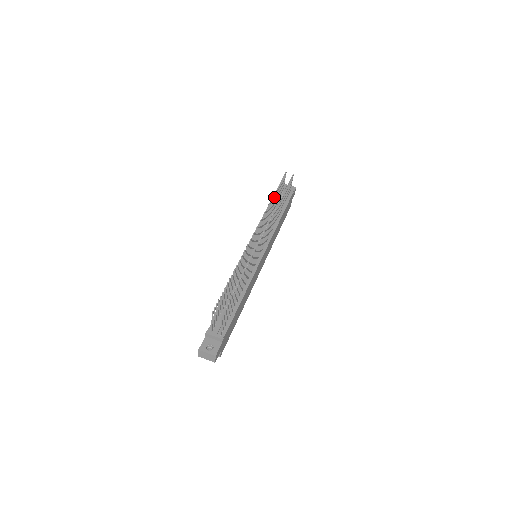
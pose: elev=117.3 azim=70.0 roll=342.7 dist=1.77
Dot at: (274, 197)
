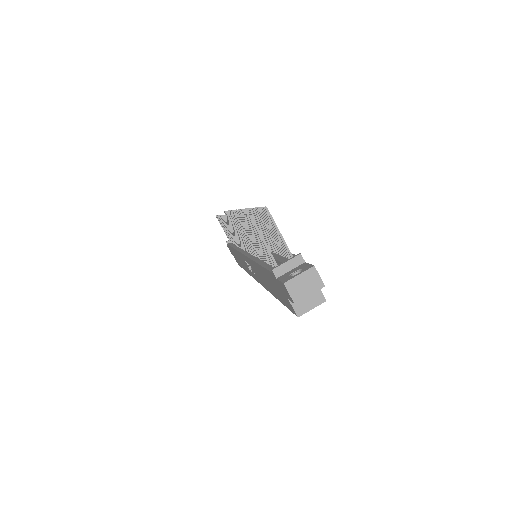
Dot at: occluded
